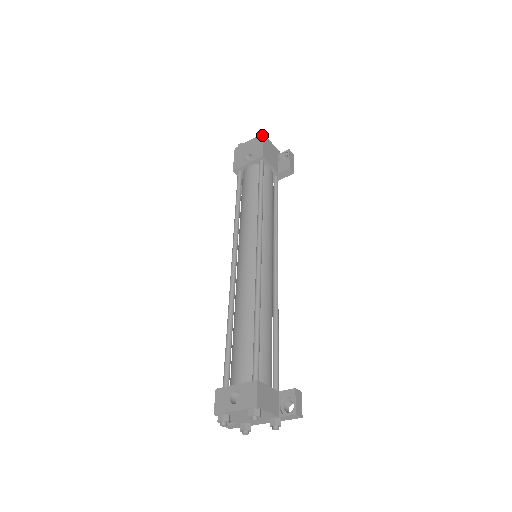
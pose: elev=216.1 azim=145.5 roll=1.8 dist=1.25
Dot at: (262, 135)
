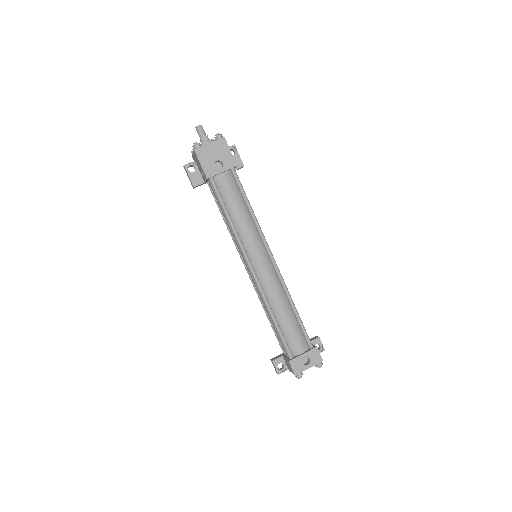
Dot at: (225, 140)
